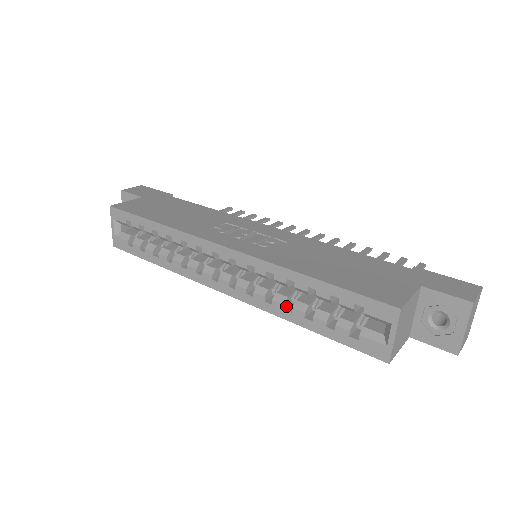
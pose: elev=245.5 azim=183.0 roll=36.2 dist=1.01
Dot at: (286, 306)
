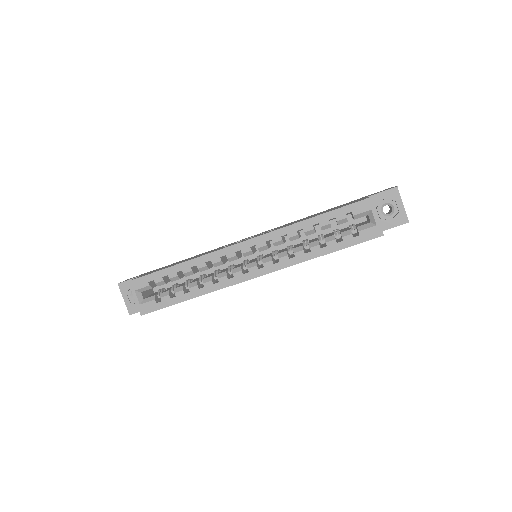
Dot at: (304, 252)
